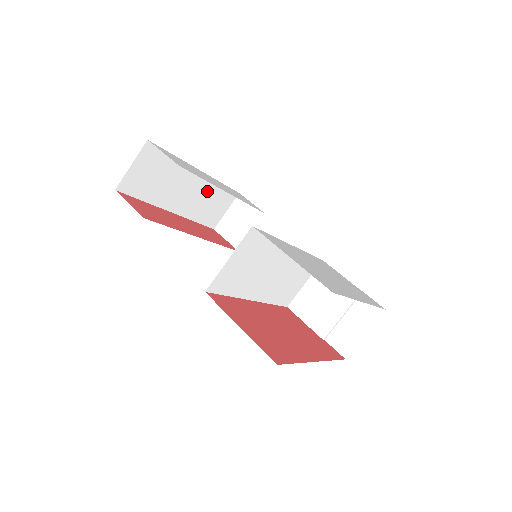
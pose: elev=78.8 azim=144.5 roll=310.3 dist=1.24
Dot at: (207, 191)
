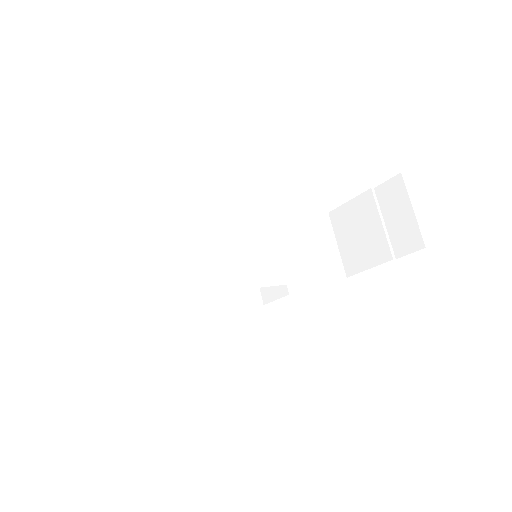
Dot at: occluded
